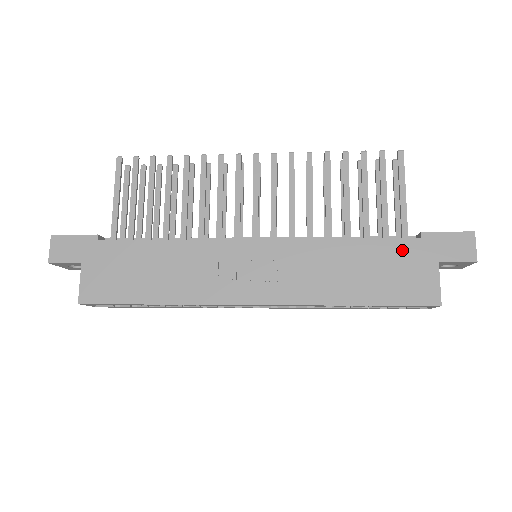
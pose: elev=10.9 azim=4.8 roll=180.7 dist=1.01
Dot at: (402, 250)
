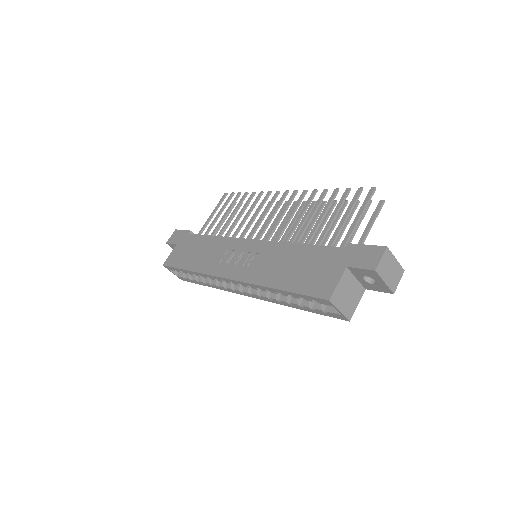
Dot at: (327, 255)
